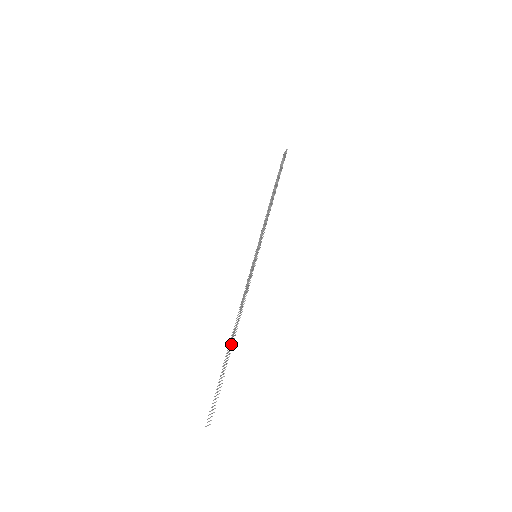
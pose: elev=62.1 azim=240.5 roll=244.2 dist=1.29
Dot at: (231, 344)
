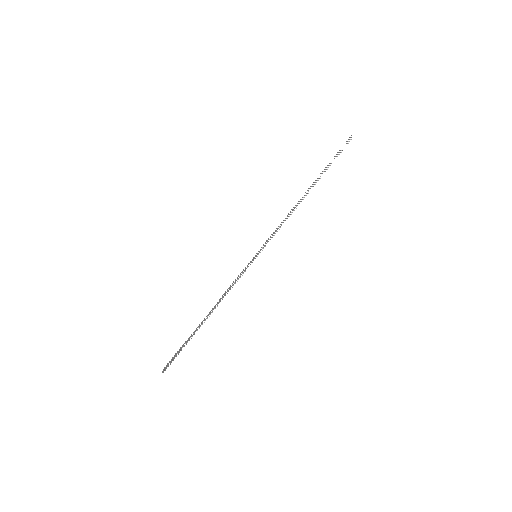
Dot at: (199, 326)
